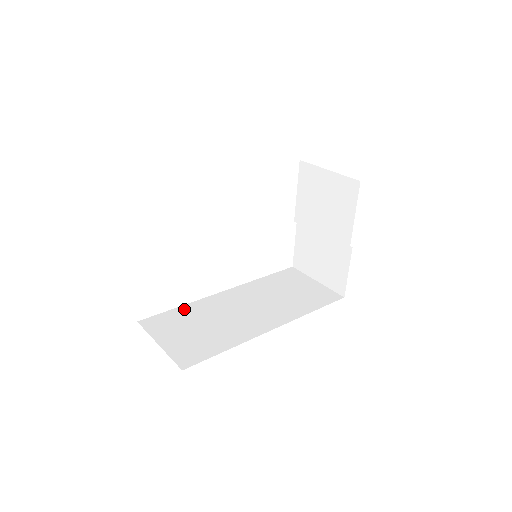
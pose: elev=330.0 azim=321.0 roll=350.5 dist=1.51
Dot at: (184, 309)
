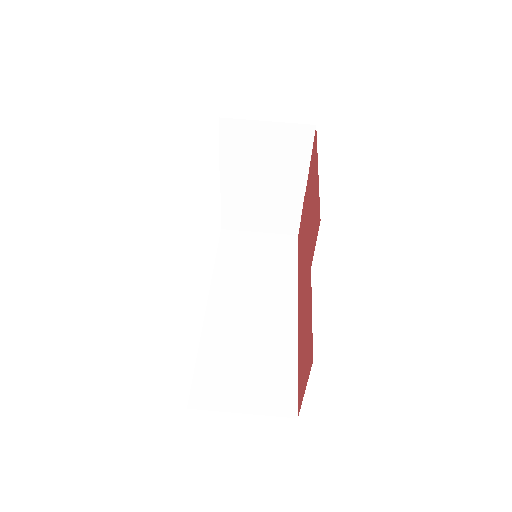
Dot at: (205, 355)
